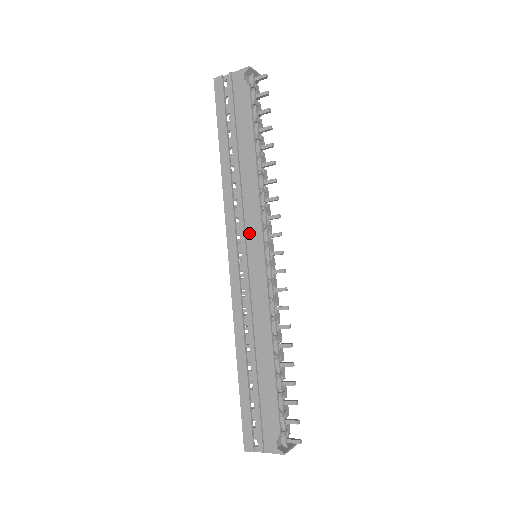
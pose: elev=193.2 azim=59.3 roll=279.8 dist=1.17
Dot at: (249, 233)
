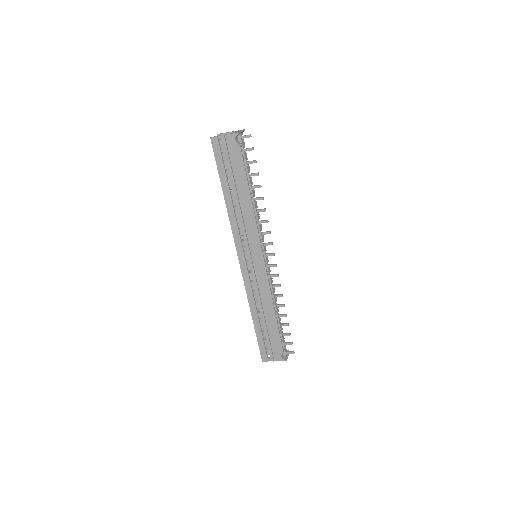
Dot at: (252, 246)
